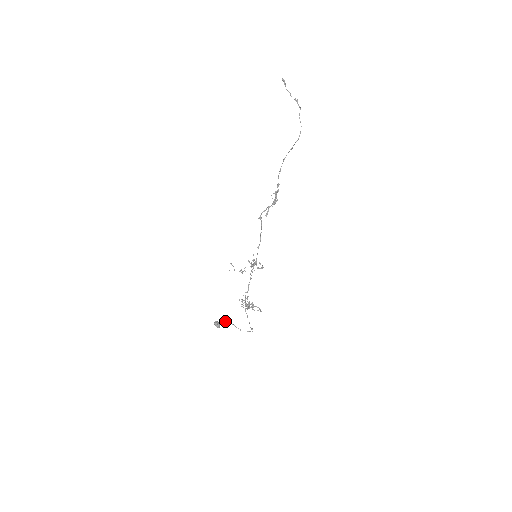
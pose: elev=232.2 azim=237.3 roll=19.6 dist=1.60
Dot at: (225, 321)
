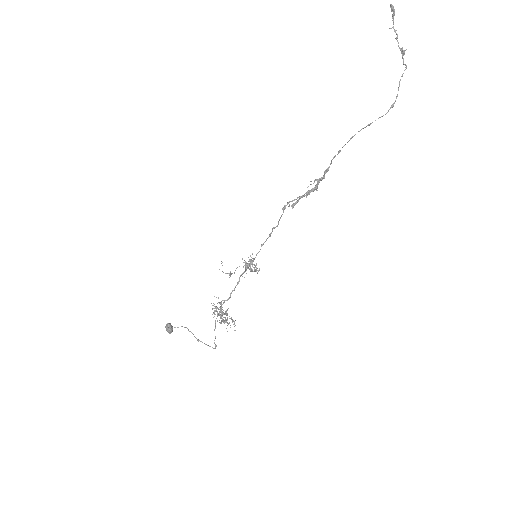
Dot at: (181, 326)
